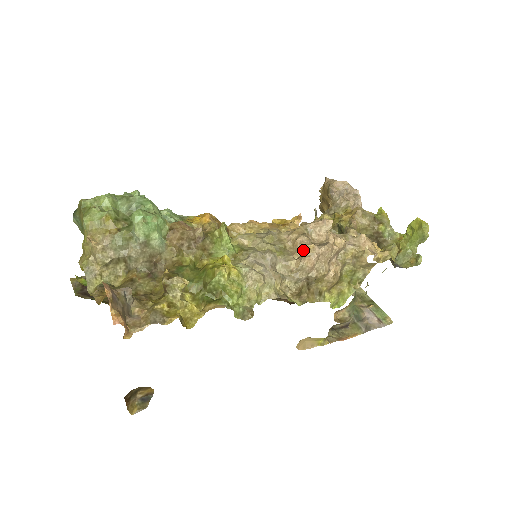
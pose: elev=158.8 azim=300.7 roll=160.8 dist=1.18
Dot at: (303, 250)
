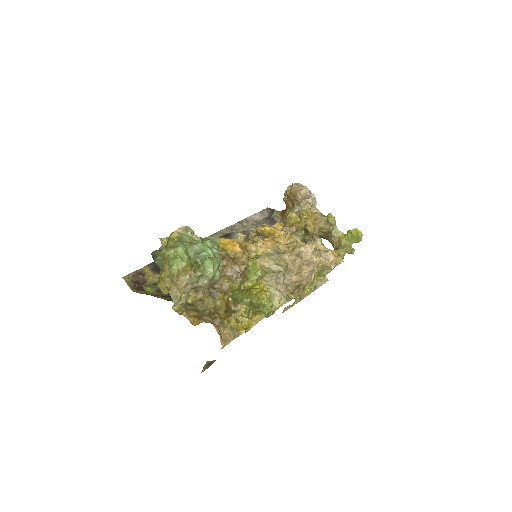
Dot at: (299, 269)
